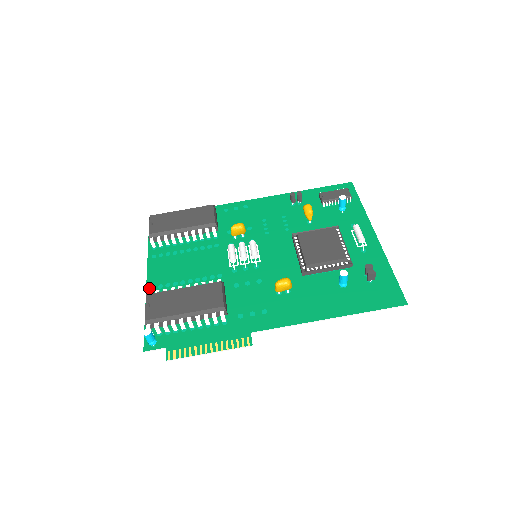
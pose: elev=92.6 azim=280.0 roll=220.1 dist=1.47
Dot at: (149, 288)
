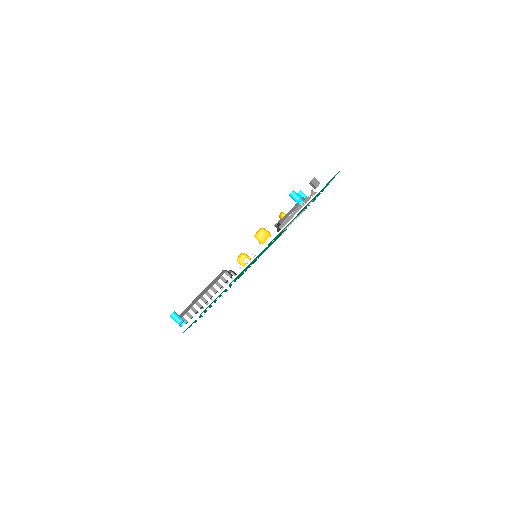
Dot at: occluded
